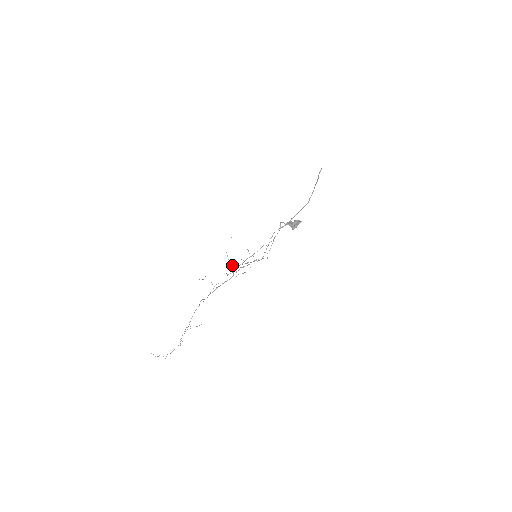
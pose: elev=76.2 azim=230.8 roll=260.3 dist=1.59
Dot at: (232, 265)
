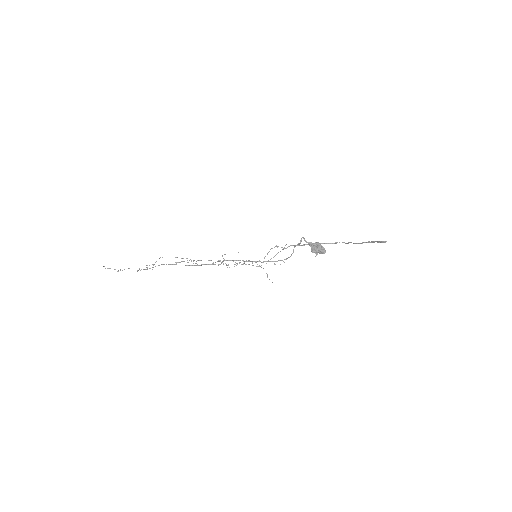
Dot at: occluded
